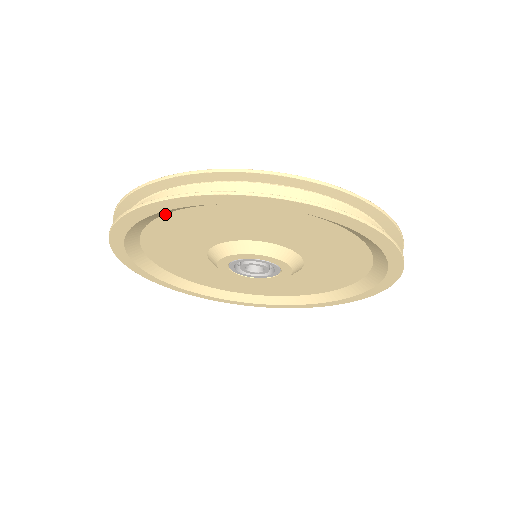
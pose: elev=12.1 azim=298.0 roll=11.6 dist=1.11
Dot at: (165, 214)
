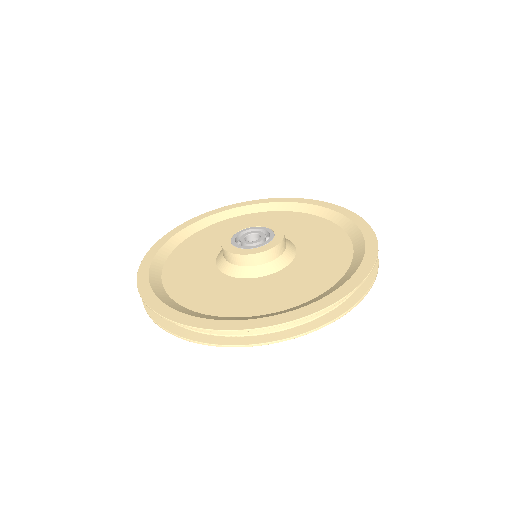
Dot at: occluded
